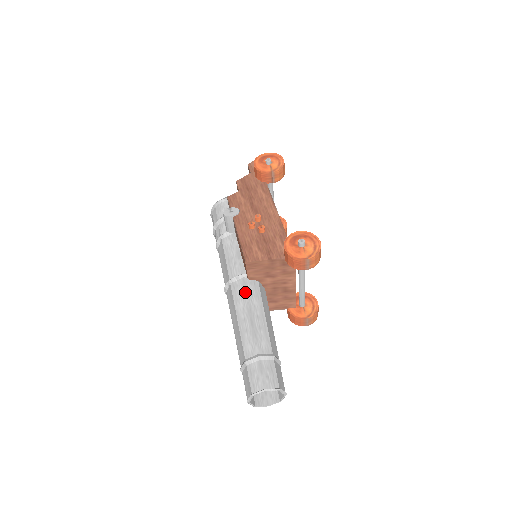
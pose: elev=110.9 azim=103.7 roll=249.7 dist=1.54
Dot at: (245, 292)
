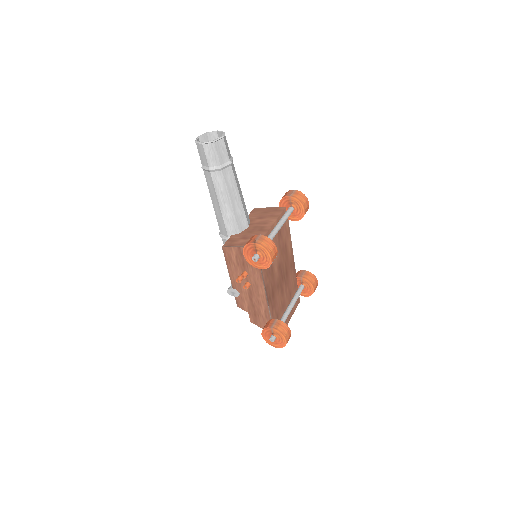
Dot at: occluded
